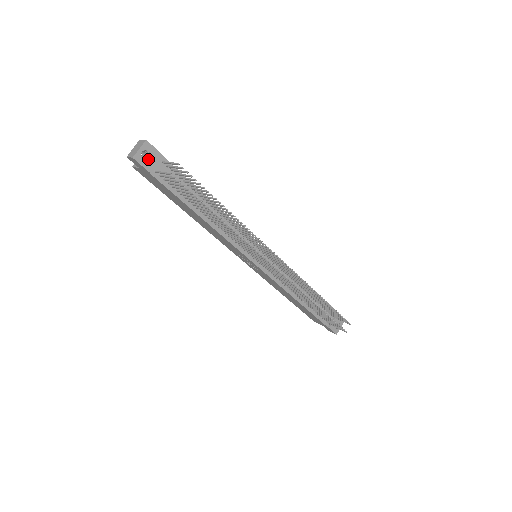
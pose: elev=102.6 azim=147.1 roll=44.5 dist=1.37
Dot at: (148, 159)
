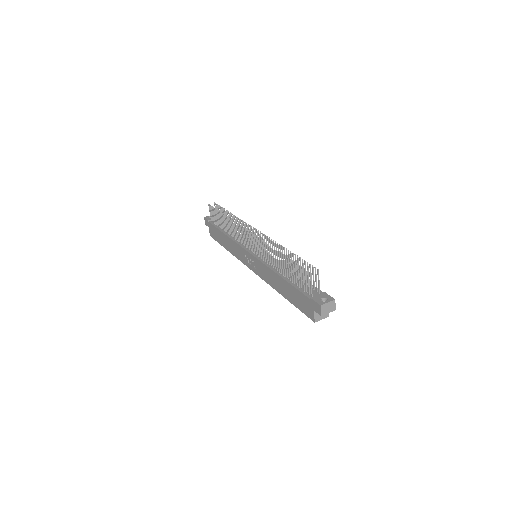
Dot at: occluded
